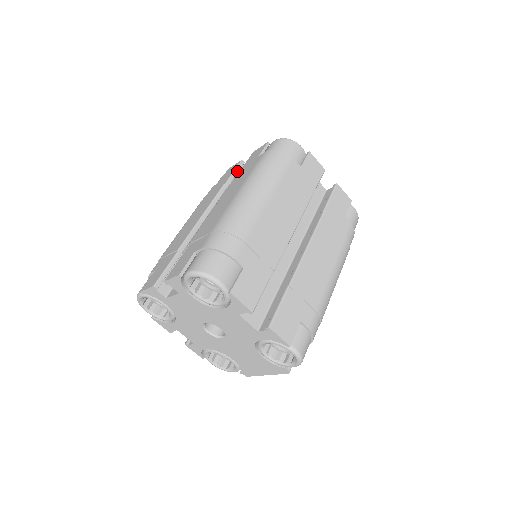
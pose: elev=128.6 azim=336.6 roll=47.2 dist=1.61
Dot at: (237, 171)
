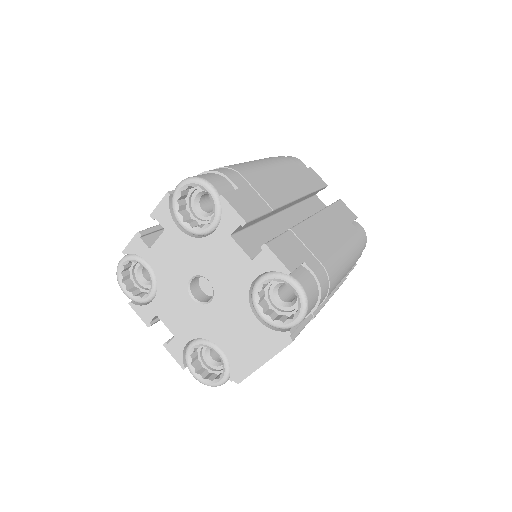
Dot at: occluded
